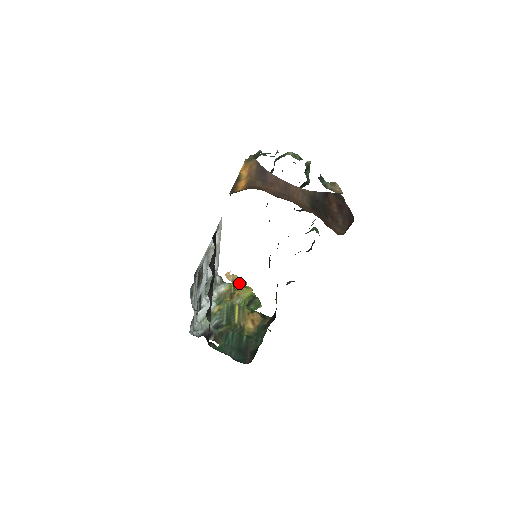
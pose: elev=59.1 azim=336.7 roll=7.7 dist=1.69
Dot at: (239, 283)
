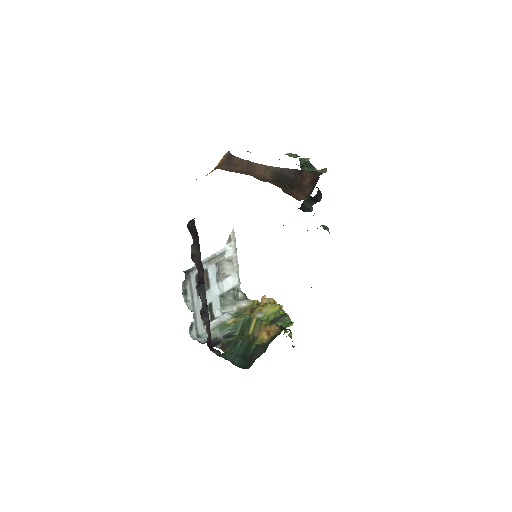
Dot at: occluded
